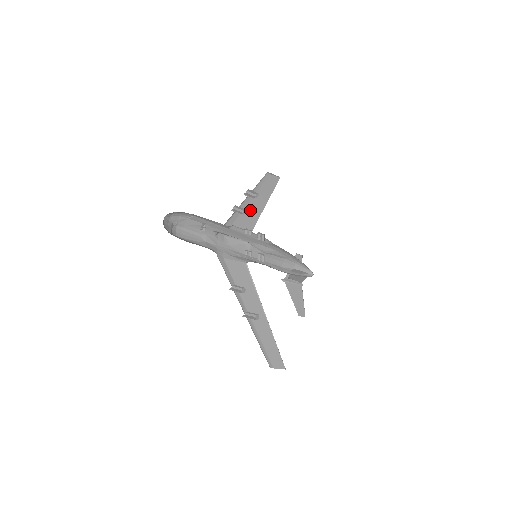
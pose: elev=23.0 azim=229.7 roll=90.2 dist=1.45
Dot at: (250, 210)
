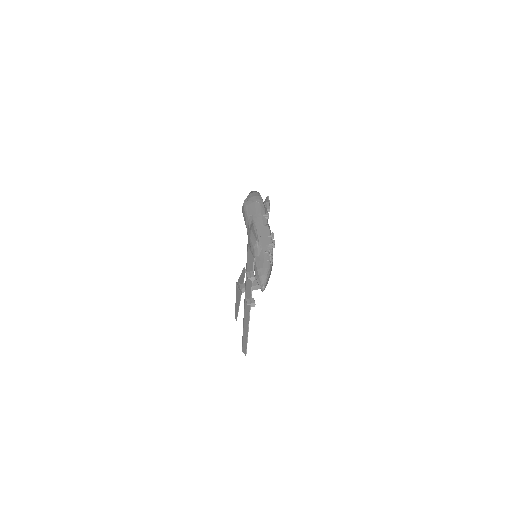
Dot at: occluded
